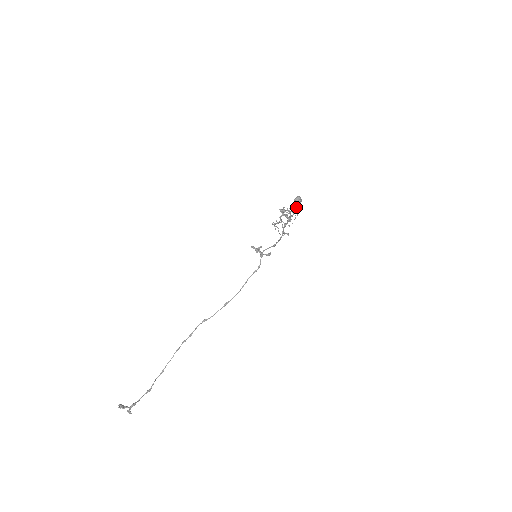
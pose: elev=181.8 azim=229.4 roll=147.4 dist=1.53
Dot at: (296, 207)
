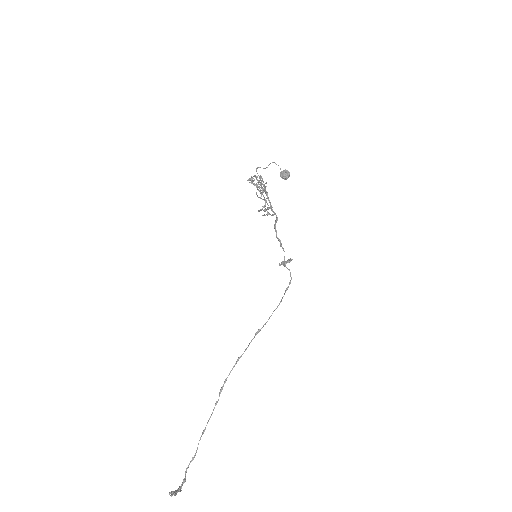
Dot at: (257, 168)
